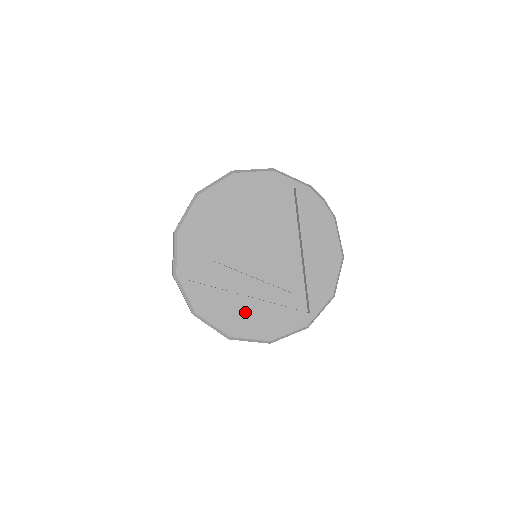
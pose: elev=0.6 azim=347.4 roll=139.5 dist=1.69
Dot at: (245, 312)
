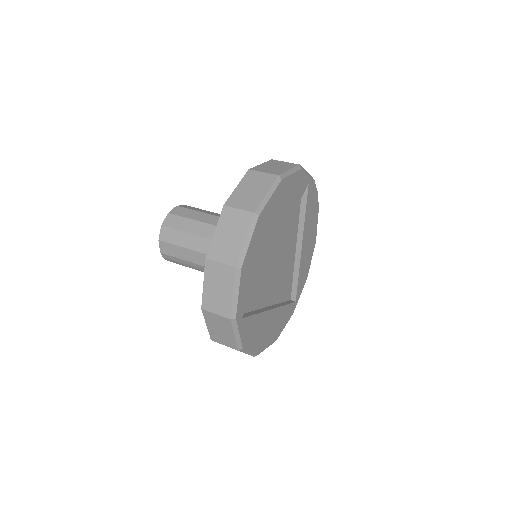
Dot at: (268, 325)
